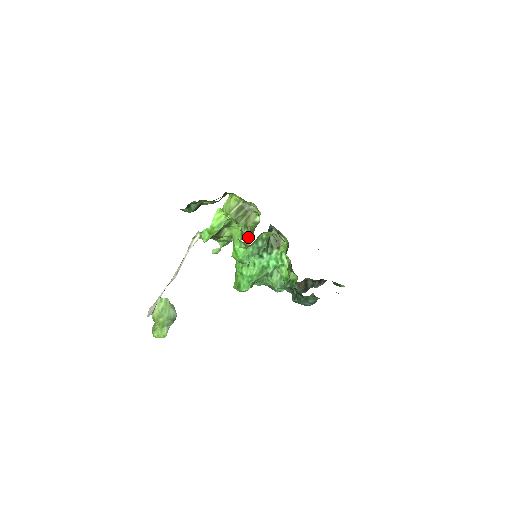
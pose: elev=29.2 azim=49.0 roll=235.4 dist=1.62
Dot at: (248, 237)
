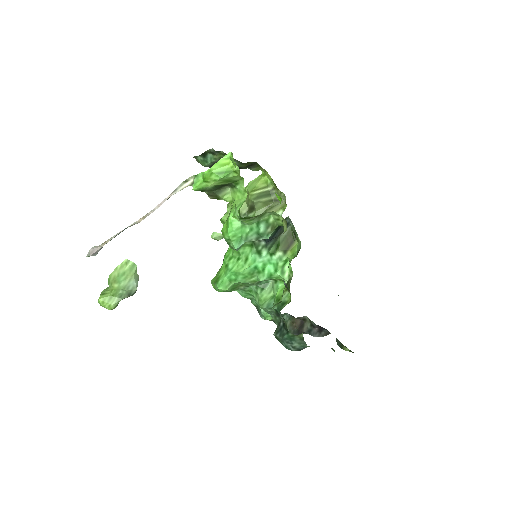
Dot at: occluded
